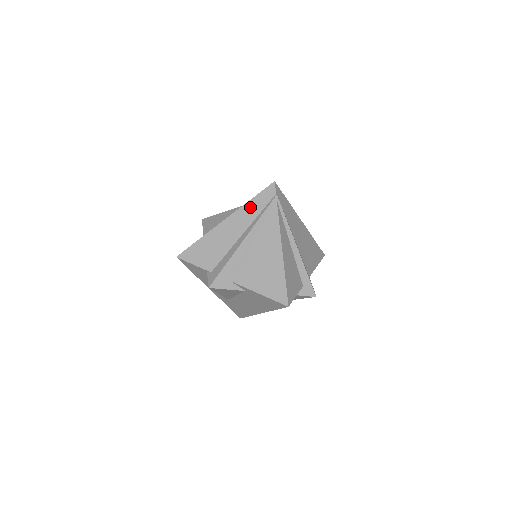
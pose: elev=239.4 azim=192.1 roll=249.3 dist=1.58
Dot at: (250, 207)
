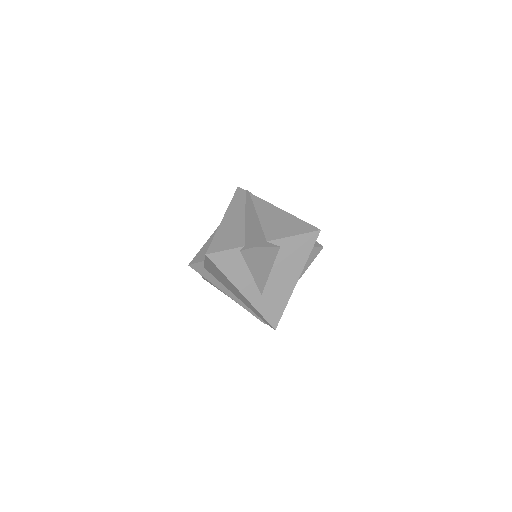
Dot at: (235, 204)
